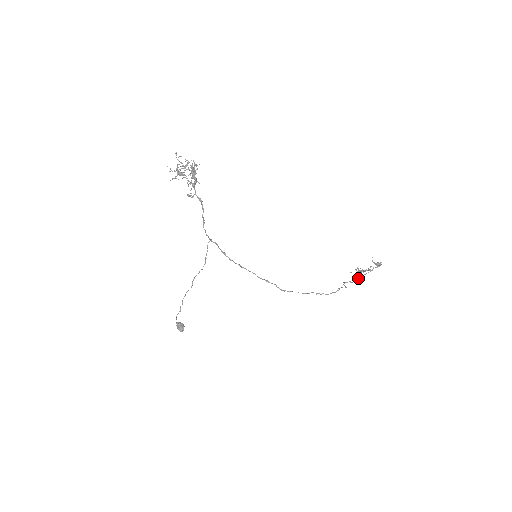
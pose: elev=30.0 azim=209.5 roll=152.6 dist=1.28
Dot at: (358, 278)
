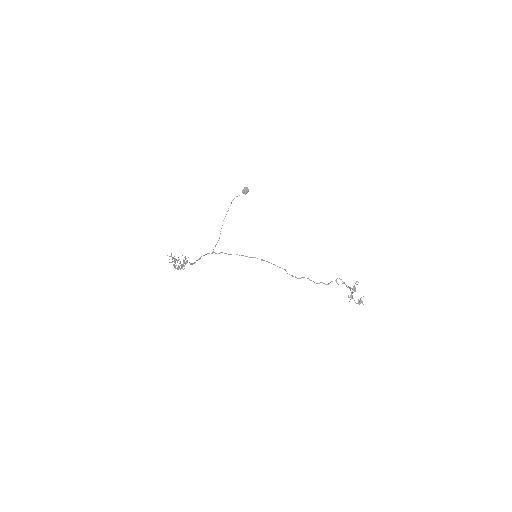
Dot at: (349, 287)
